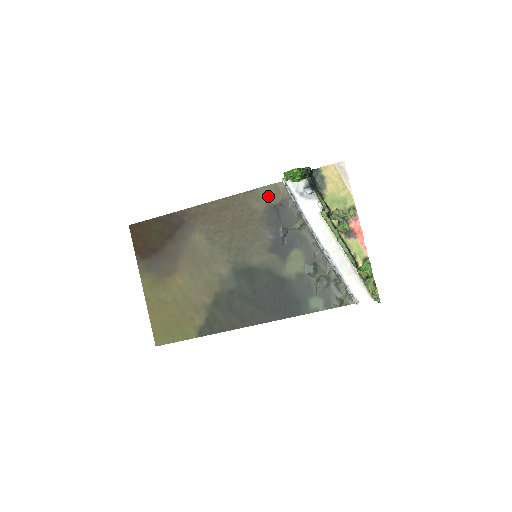
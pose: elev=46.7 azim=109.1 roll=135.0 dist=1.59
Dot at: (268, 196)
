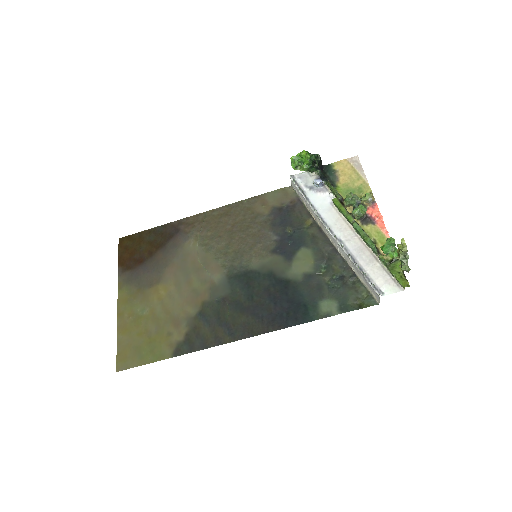
Dot at: (275, 200)
